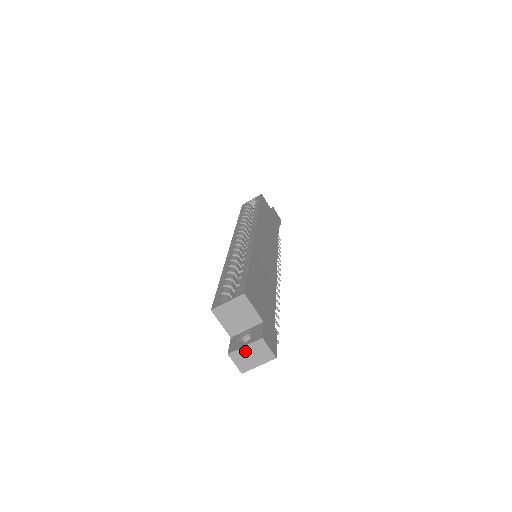
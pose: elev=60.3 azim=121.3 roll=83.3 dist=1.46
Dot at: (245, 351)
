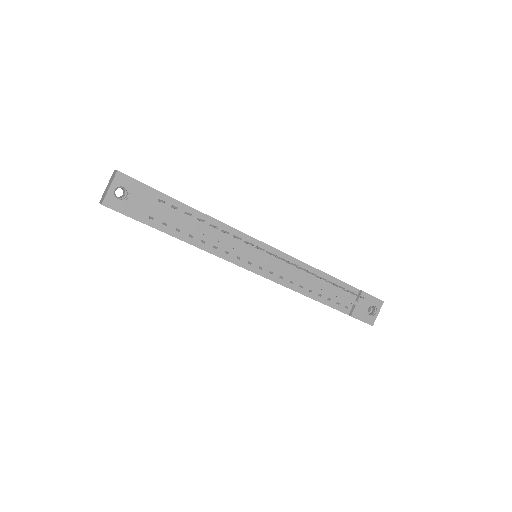
Dot at: (106, 189)
